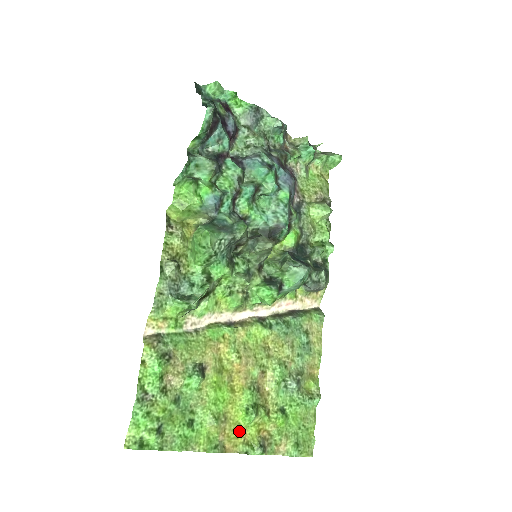
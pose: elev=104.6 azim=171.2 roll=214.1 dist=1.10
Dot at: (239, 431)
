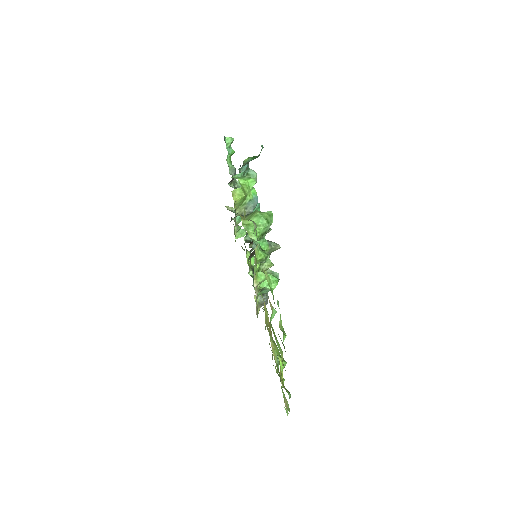
Dot at: (280, 373)
